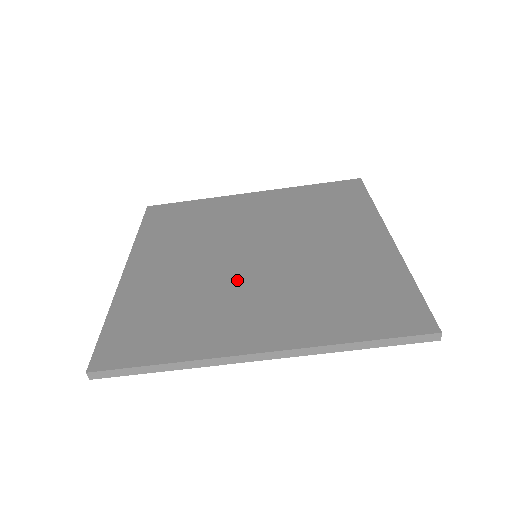
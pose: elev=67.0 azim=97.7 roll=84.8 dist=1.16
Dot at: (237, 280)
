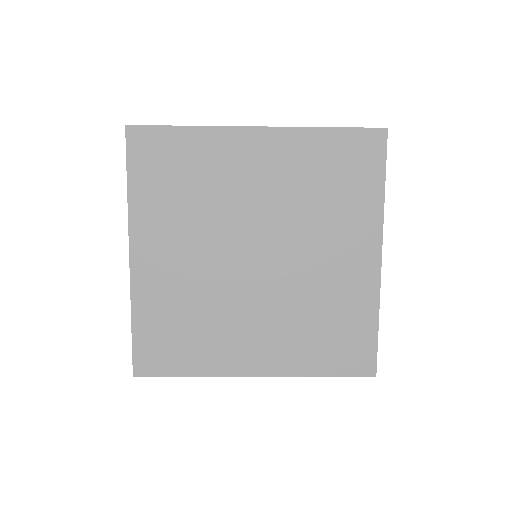
Dot at: (239, 295)
